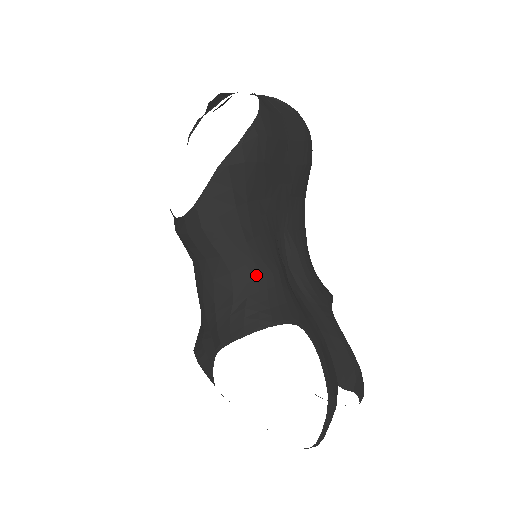
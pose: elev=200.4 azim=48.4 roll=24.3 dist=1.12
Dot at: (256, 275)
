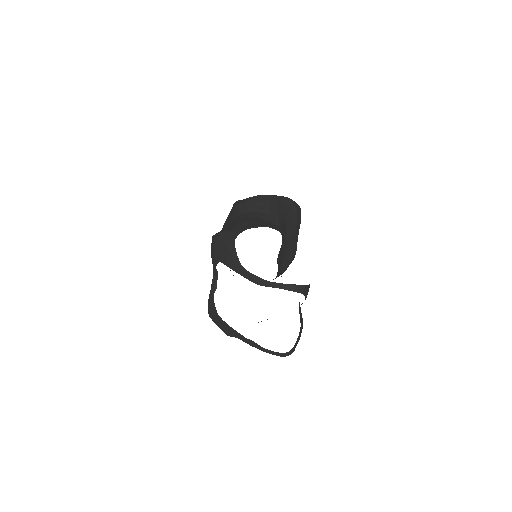
Dot at: (281, 233)
